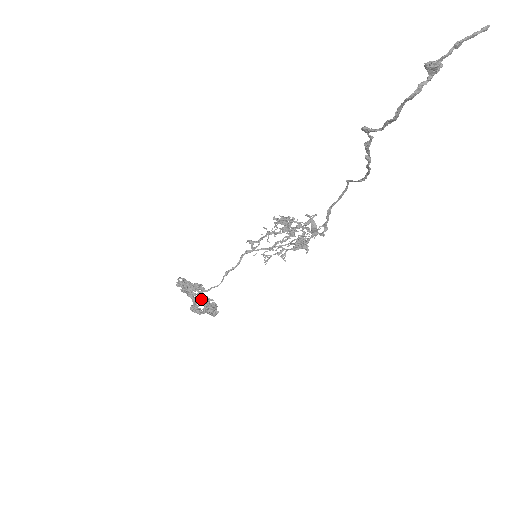
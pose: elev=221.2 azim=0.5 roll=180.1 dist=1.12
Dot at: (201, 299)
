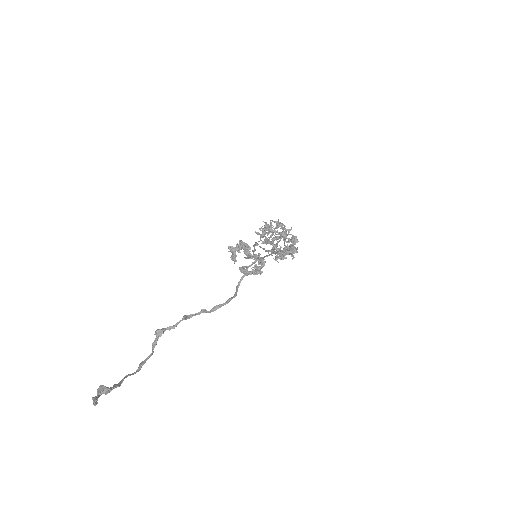
Dot at: occluded
